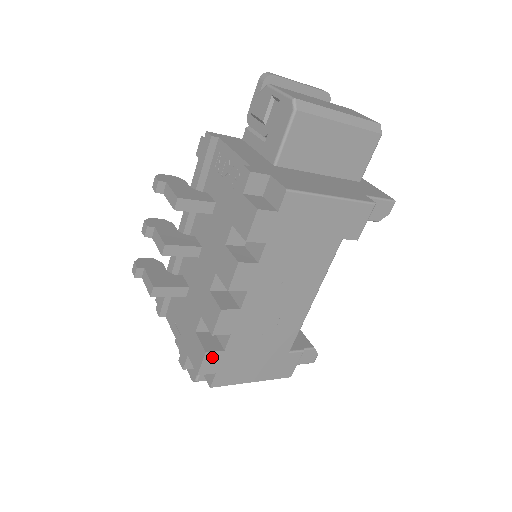
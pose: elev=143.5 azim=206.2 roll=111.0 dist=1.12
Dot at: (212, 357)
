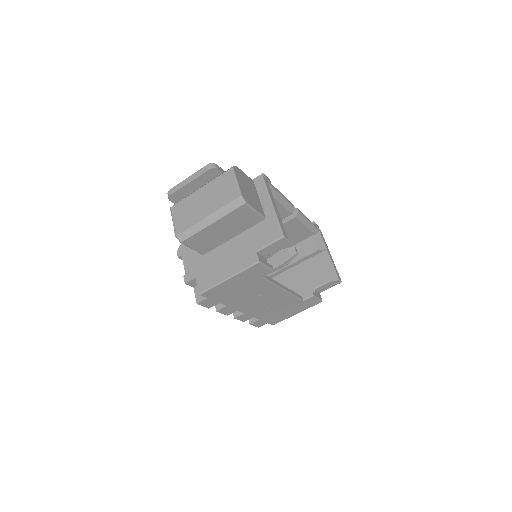
Dot at: (256, 323)
